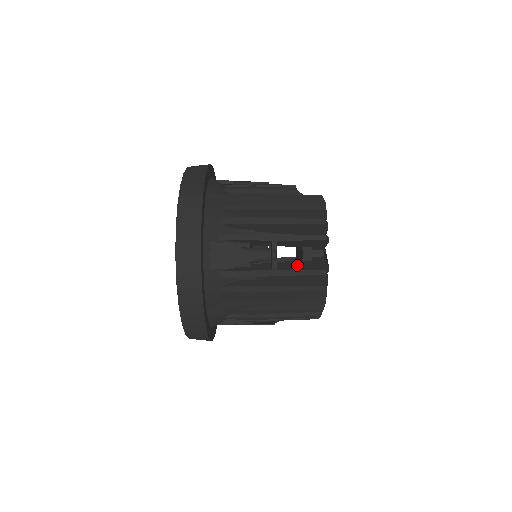
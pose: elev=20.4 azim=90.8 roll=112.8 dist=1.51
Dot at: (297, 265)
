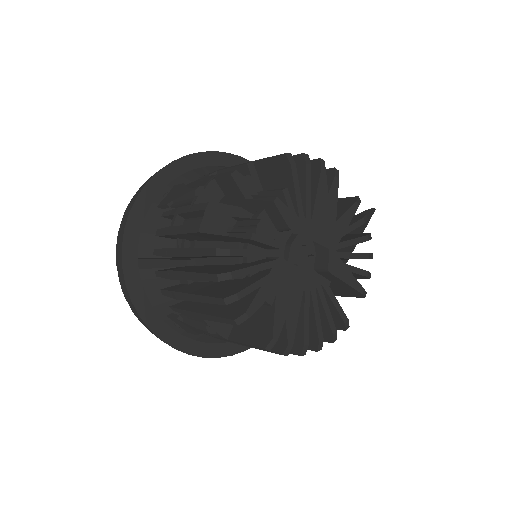
Dot at: (249, 326)
